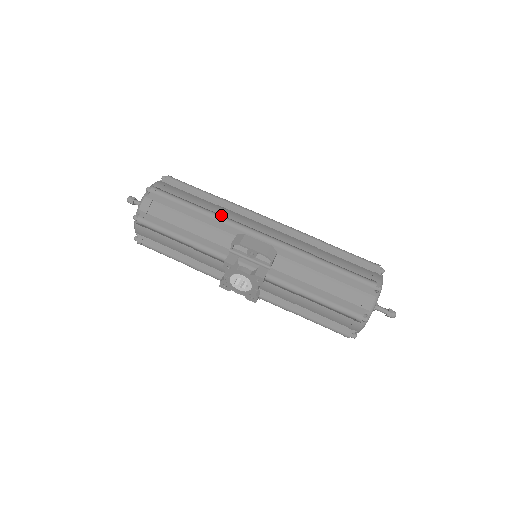
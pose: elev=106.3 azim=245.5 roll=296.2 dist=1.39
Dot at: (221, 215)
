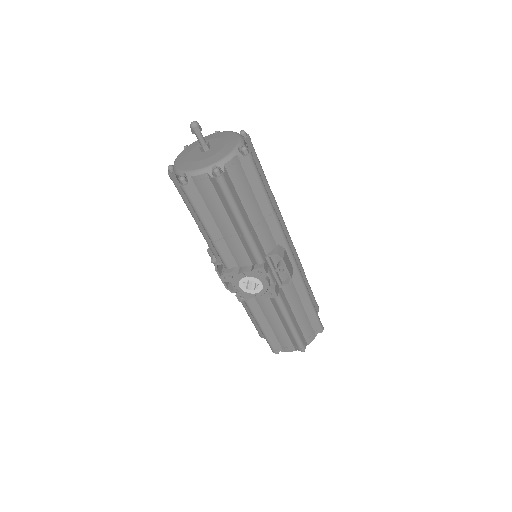
Dot at: occluded
